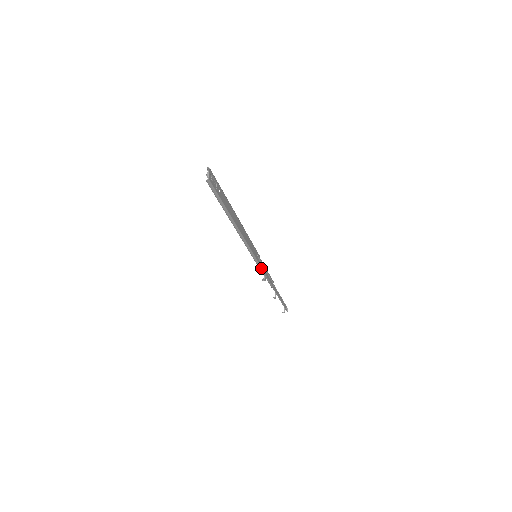
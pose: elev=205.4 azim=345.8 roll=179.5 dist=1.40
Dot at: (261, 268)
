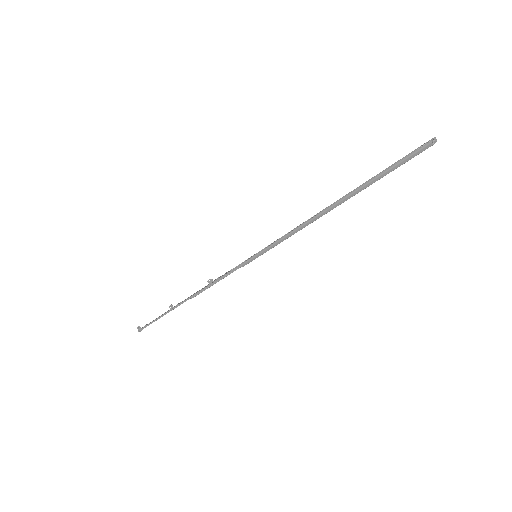
Dot at: (235, 270)
